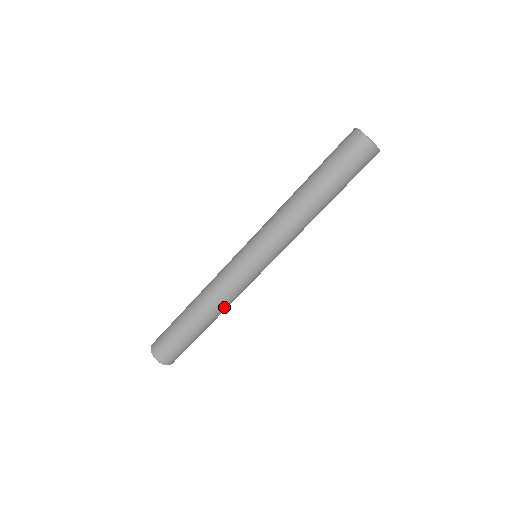
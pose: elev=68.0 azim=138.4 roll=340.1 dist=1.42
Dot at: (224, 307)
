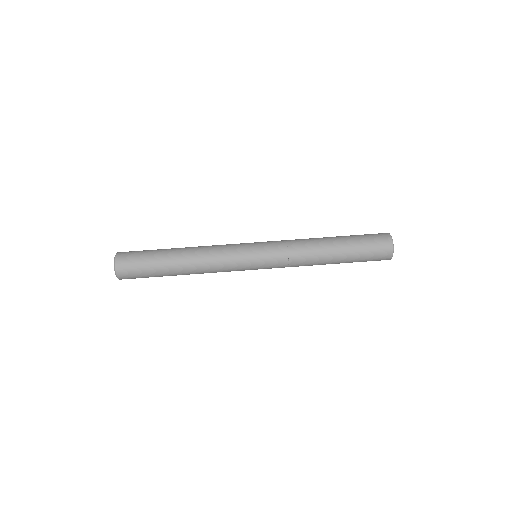
Dot at: (203, 272)
